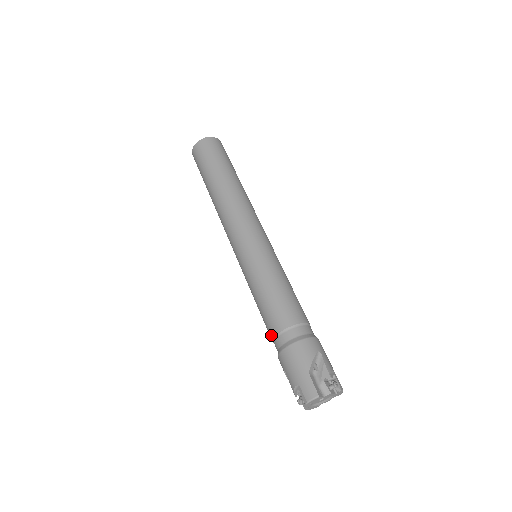
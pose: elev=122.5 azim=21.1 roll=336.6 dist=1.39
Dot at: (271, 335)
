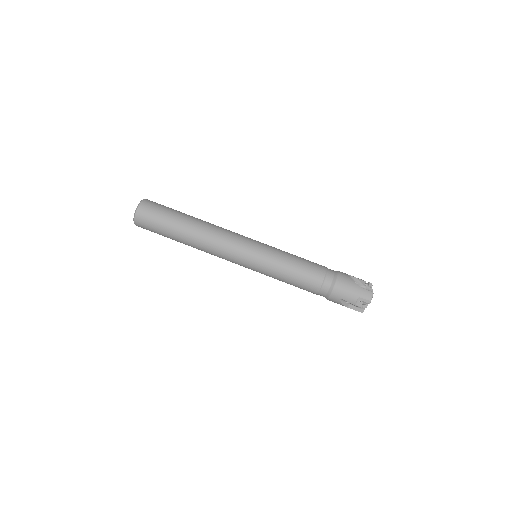
Dot at: (316, 288)
